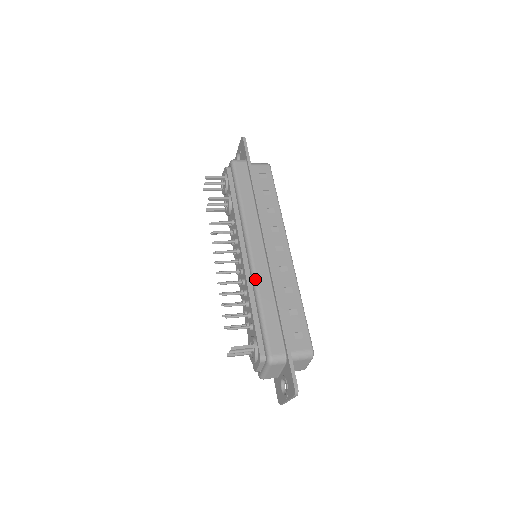
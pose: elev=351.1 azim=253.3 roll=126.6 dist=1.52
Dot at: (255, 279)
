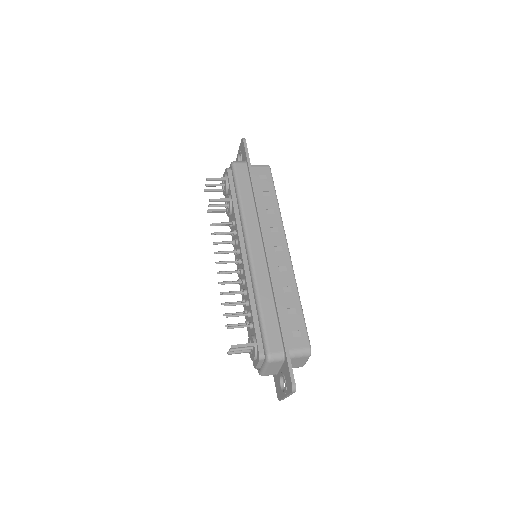
Dot at: (254, 279)
